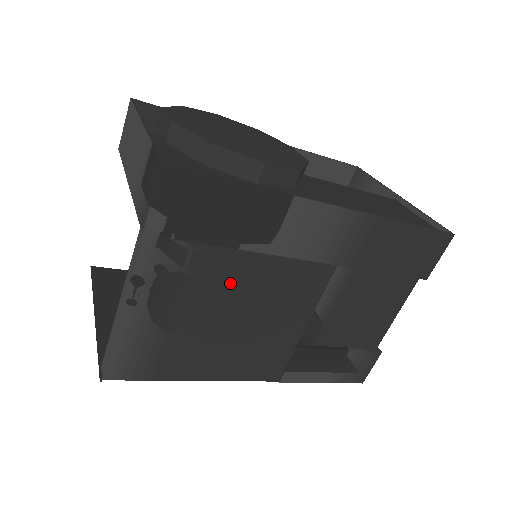
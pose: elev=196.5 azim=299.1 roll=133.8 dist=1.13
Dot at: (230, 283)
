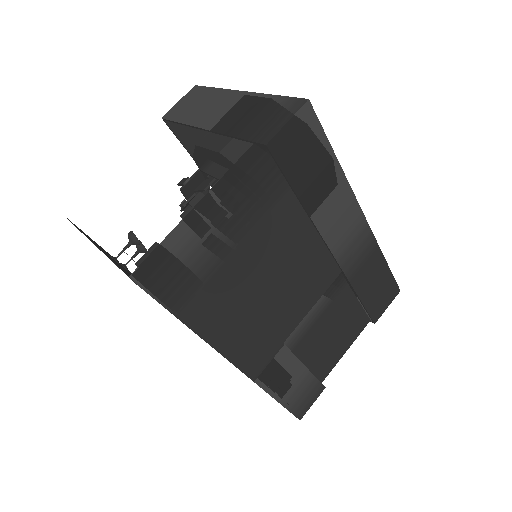
Dot at: (282, 239)
